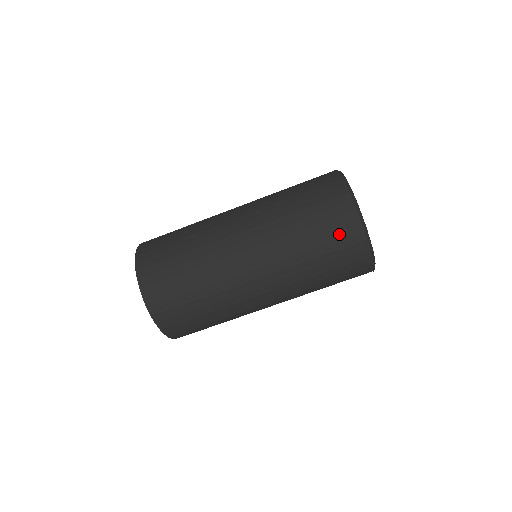
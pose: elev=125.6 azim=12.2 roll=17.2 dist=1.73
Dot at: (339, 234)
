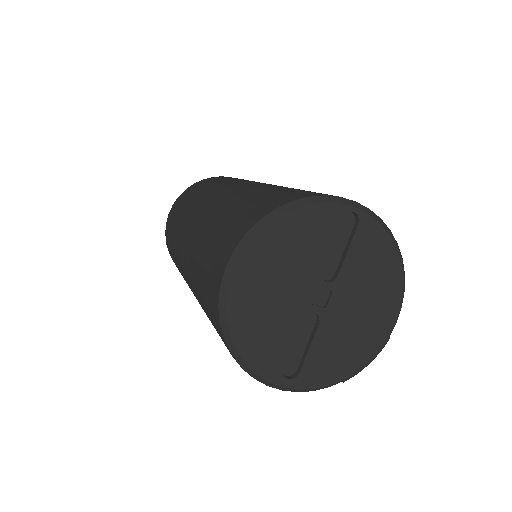
Dot at: occluded
